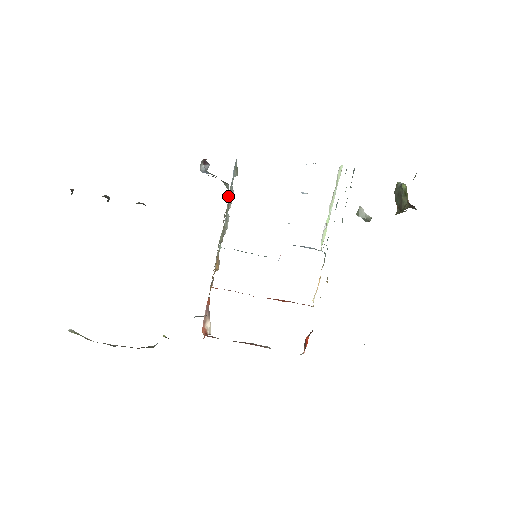
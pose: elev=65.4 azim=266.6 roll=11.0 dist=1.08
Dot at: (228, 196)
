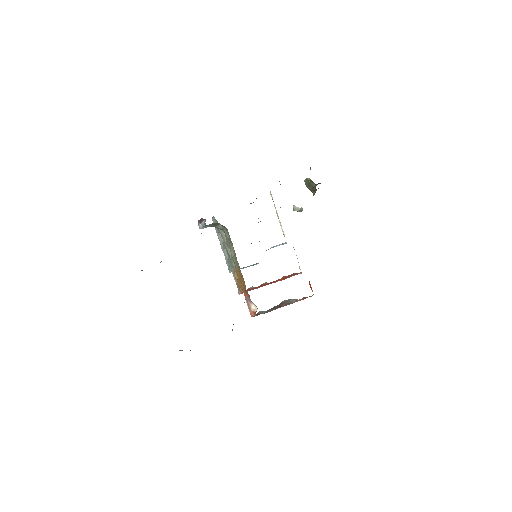
Dot at: (224, 230)
